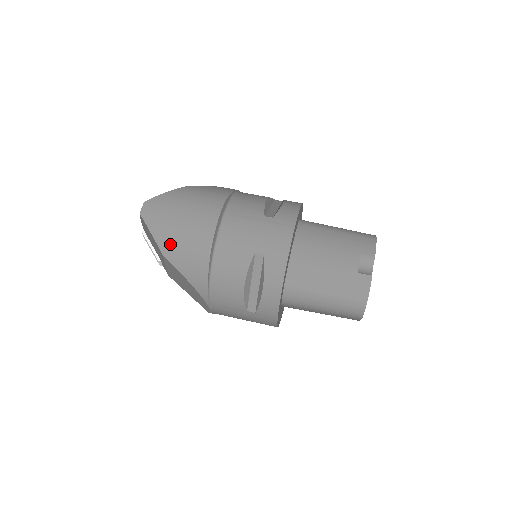
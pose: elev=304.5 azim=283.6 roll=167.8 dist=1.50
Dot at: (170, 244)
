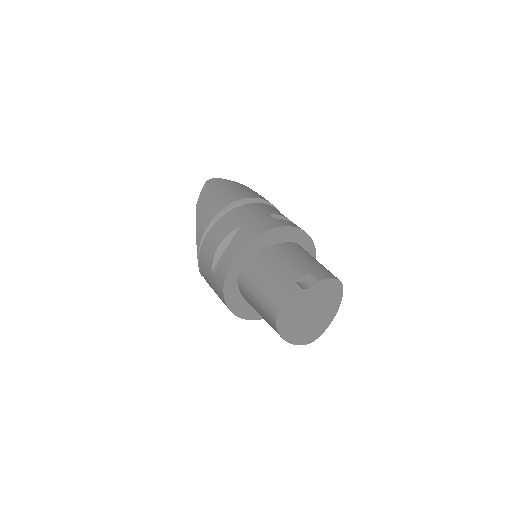
Dot at: (204, 200)
